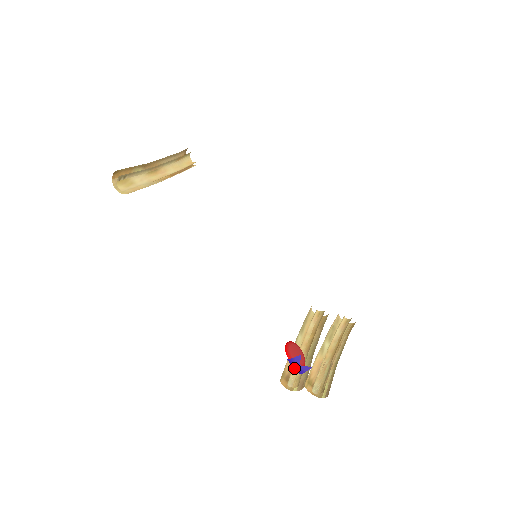
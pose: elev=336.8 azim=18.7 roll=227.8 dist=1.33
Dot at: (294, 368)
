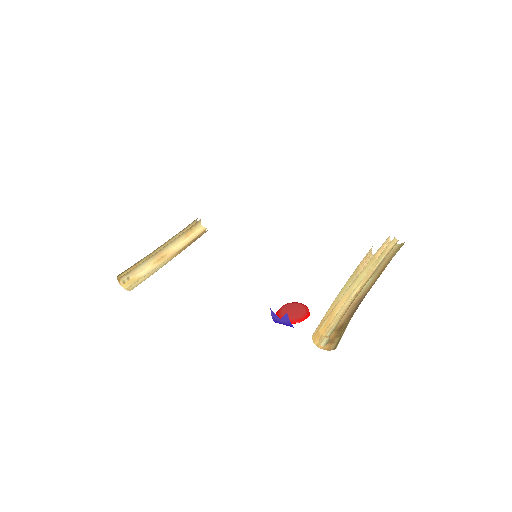
Dot at: occluded
